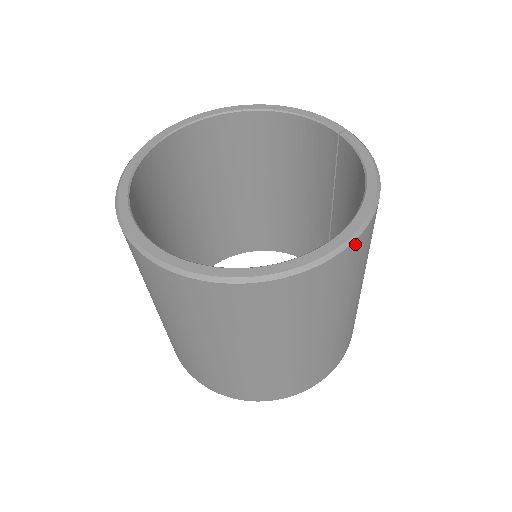
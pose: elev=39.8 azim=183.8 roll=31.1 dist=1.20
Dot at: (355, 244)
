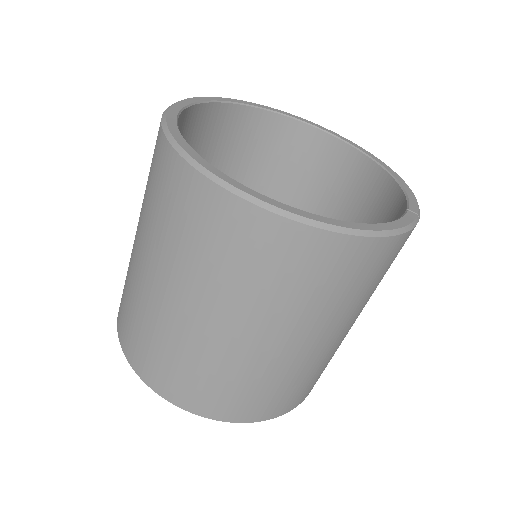
Dot at: (278, 223)
